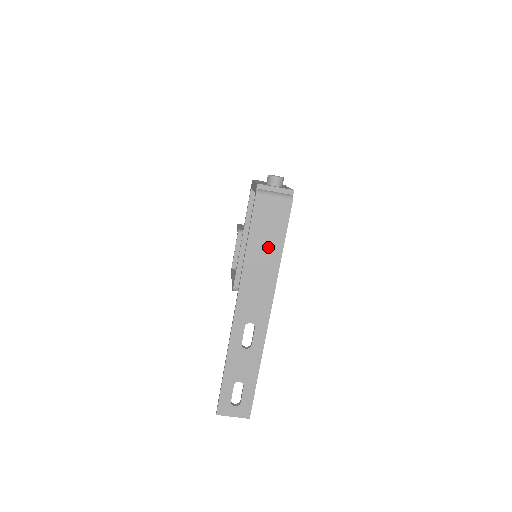
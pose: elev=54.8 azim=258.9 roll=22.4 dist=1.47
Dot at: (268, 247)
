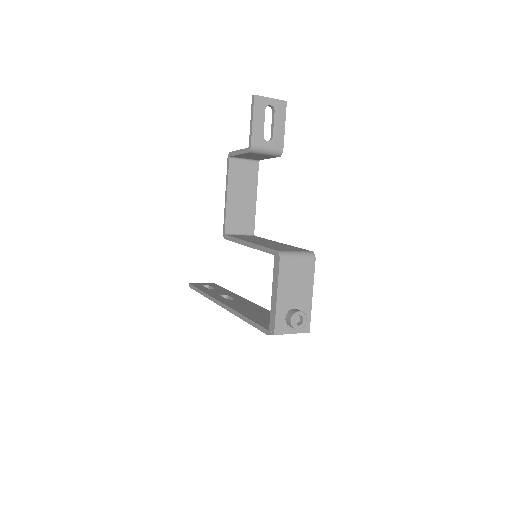
Dot at: occluded
